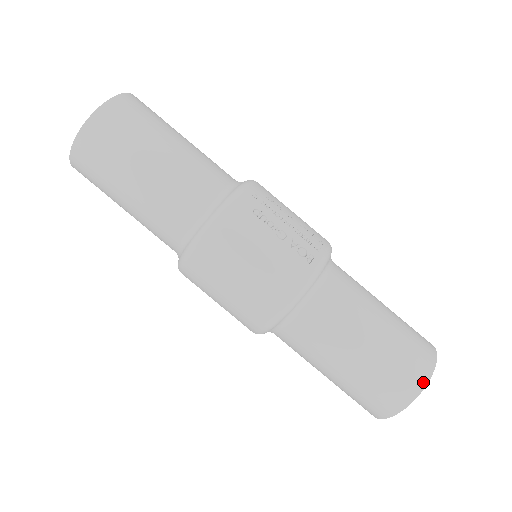
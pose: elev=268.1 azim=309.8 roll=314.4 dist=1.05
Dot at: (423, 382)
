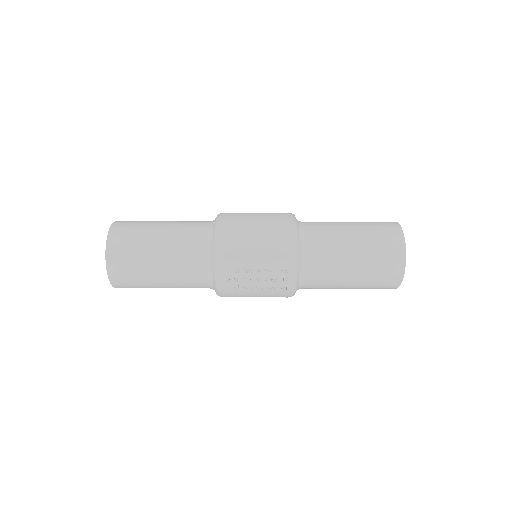
Dot at: (396, 287)
